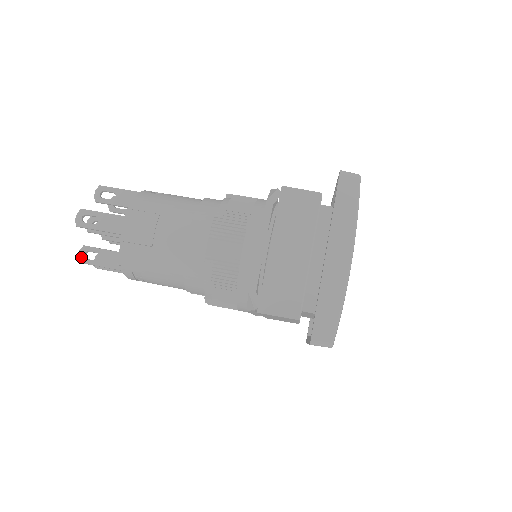
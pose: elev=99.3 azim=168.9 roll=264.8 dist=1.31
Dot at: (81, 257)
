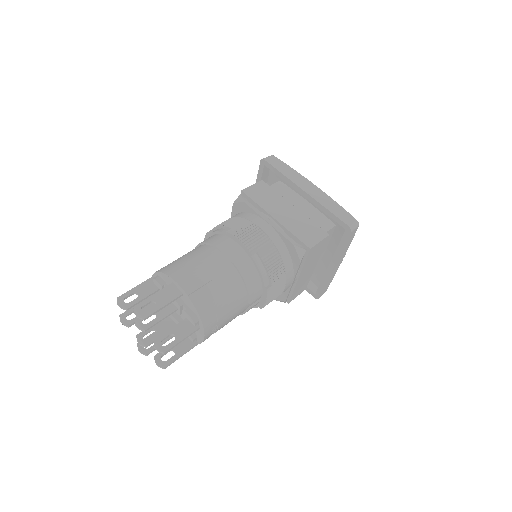
Dot at: (161, 348)
